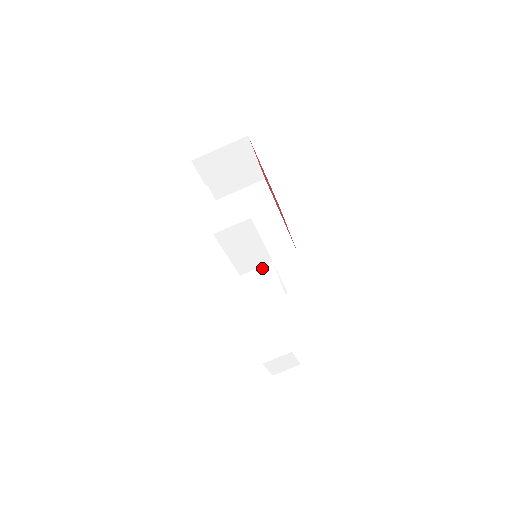
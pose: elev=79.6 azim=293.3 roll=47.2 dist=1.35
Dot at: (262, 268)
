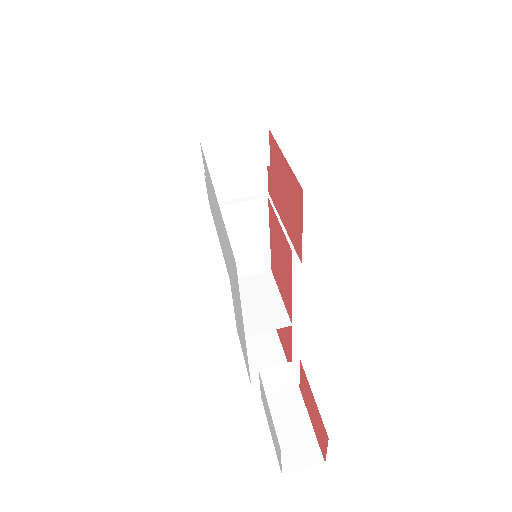
Dot at: (258, 275)
